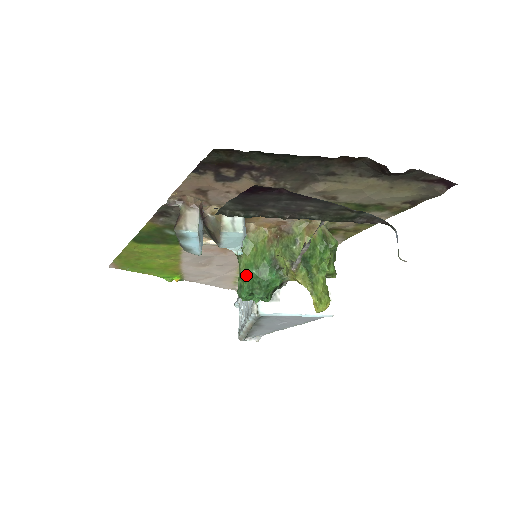
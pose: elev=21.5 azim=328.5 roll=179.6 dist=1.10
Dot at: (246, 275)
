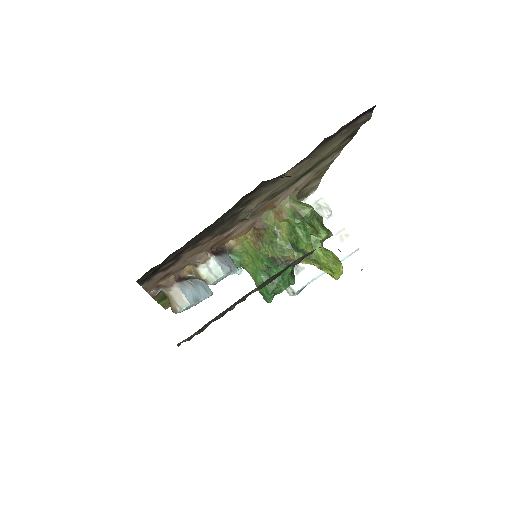
Dot at: (259, 284)
